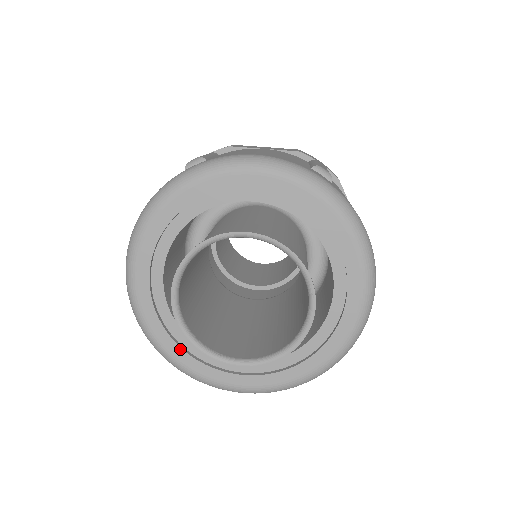
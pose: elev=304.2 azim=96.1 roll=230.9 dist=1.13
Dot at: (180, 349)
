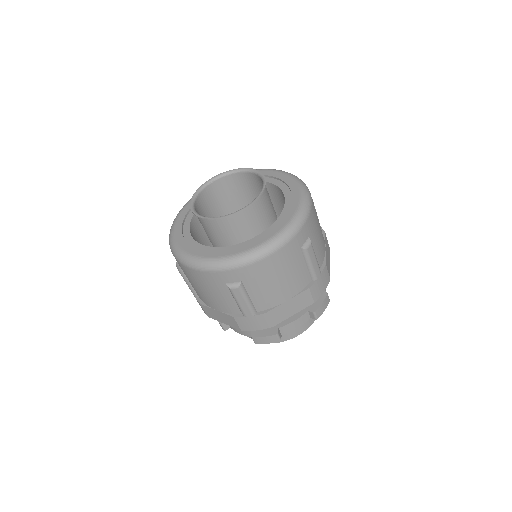
Dot at: (181, 232)
